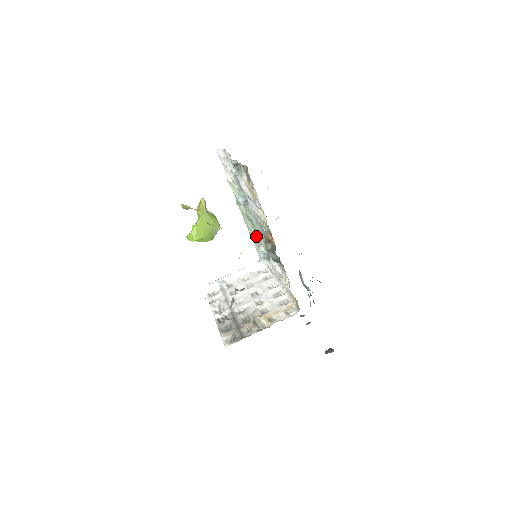
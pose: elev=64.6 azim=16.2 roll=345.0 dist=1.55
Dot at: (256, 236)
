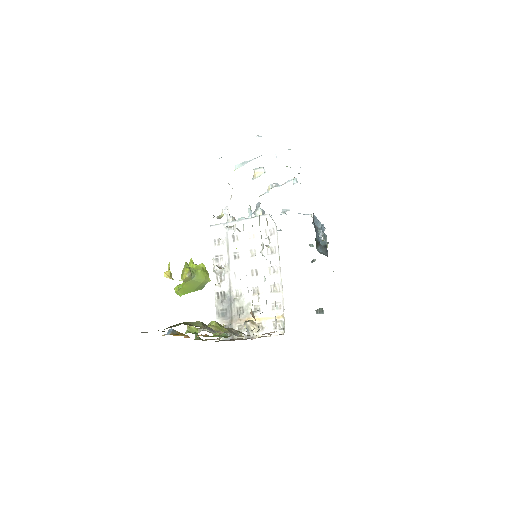
Dot at: occluded
